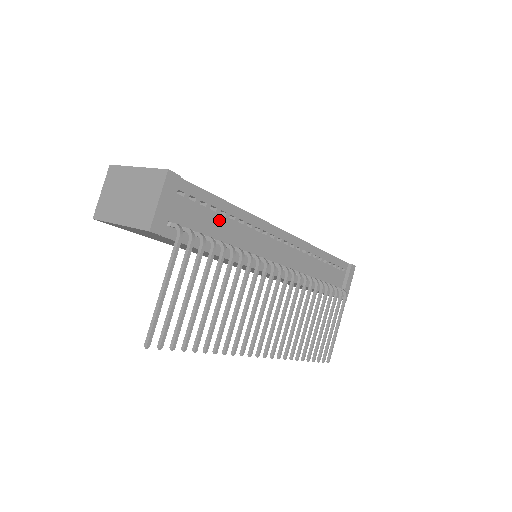
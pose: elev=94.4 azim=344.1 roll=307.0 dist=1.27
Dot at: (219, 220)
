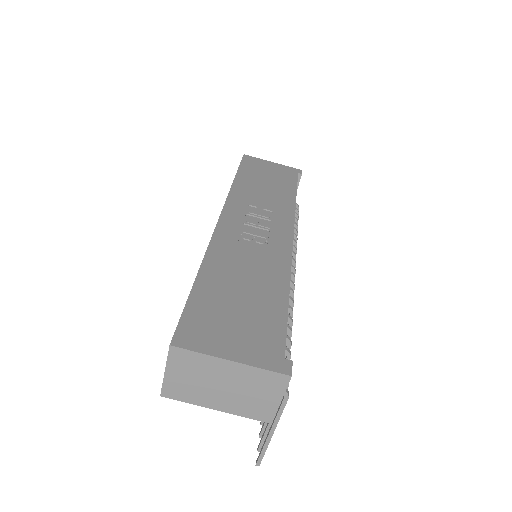
Dot at: occluded
